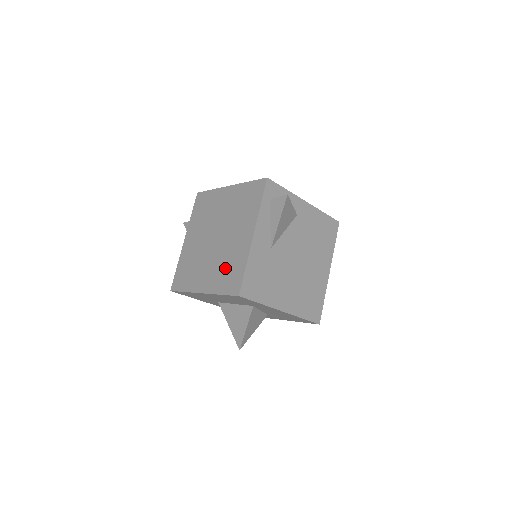
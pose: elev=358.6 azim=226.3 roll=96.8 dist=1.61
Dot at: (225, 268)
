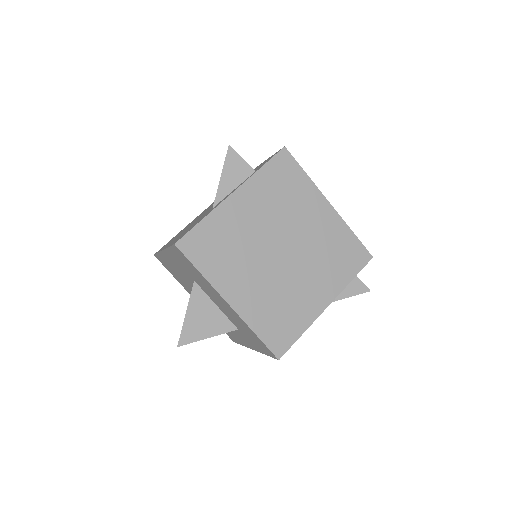
Dot at: (278, 308)
